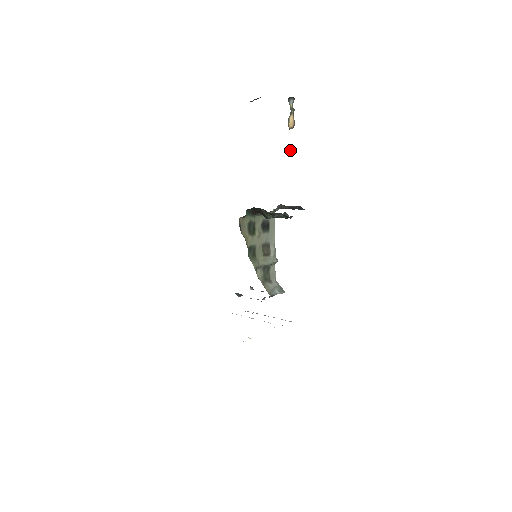
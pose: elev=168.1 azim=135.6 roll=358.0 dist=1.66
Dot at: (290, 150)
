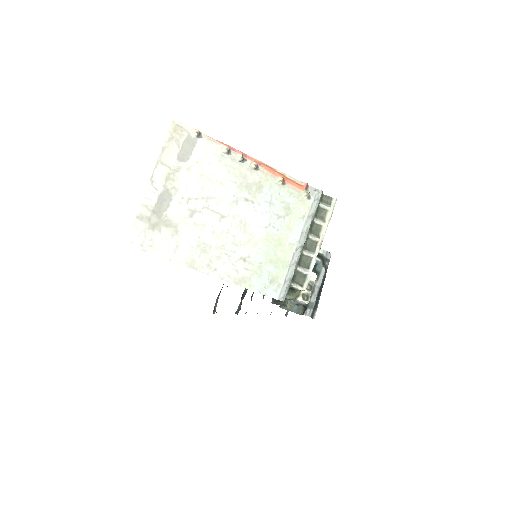
Dot at: occluded
